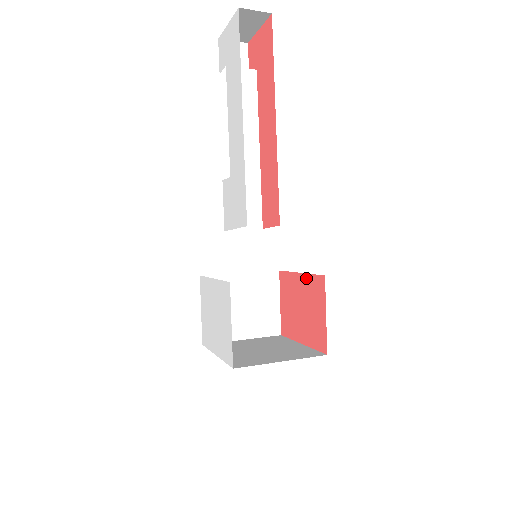
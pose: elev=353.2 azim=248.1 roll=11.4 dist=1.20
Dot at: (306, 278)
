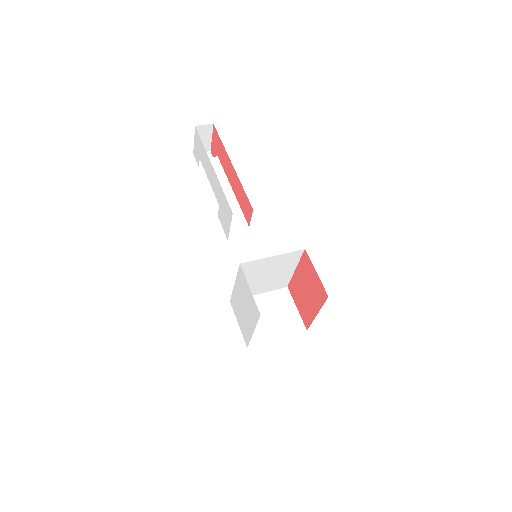
Dot at: (299, 267)
